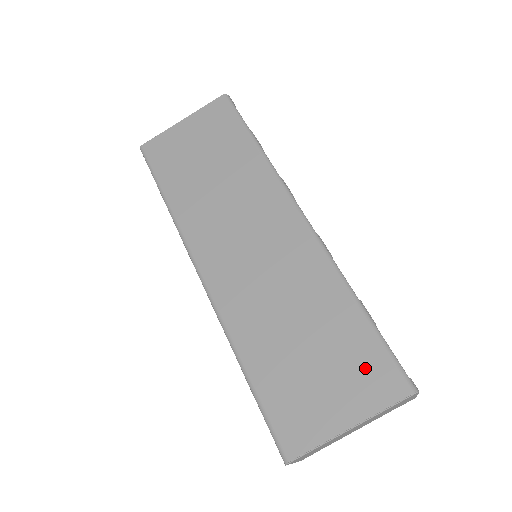
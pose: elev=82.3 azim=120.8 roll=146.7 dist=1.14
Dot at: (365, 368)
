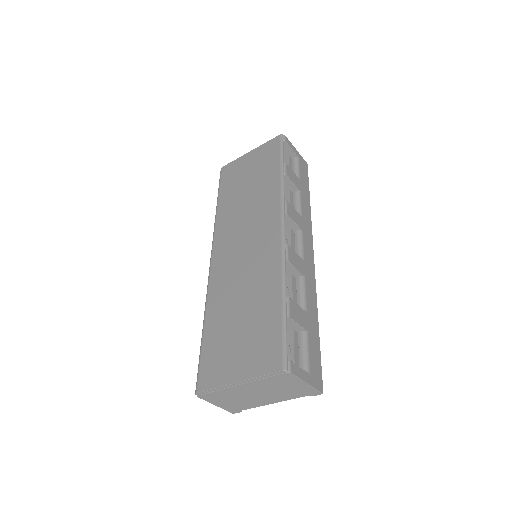
Dot at: (264, 345)
